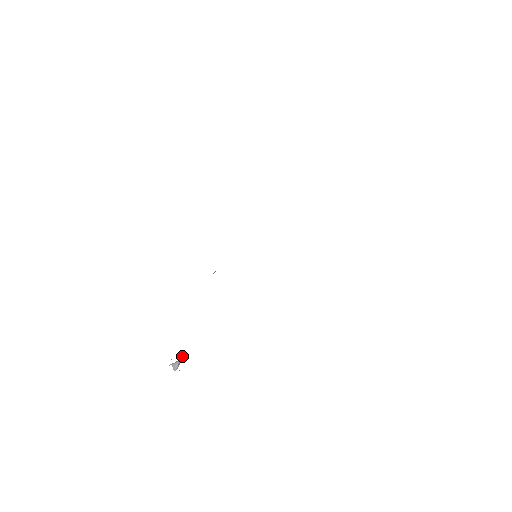
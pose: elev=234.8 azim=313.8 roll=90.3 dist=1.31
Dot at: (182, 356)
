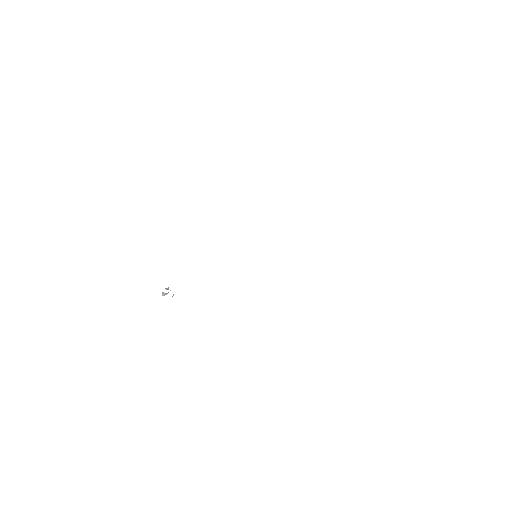
Dot at: (173, 294)
